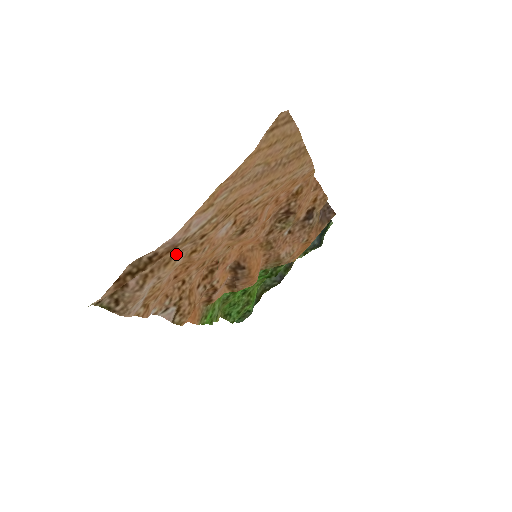
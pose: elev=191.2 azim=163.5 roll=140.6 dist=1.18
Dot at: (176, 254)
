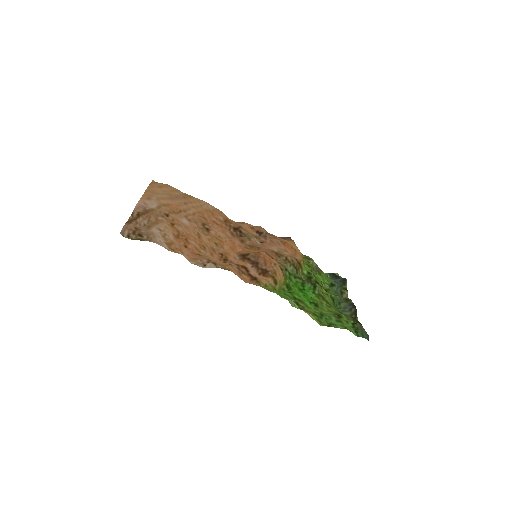
Dot at: (158, 221)
